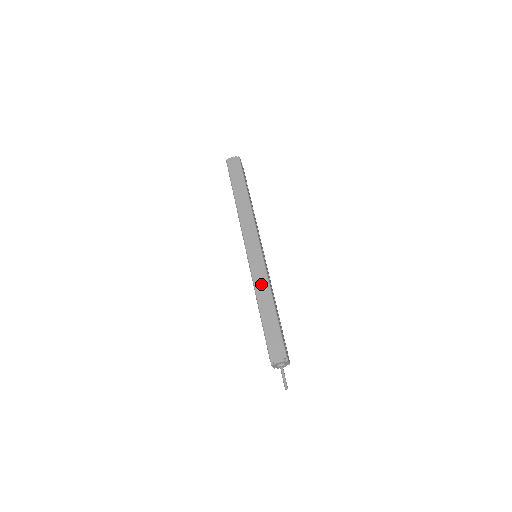
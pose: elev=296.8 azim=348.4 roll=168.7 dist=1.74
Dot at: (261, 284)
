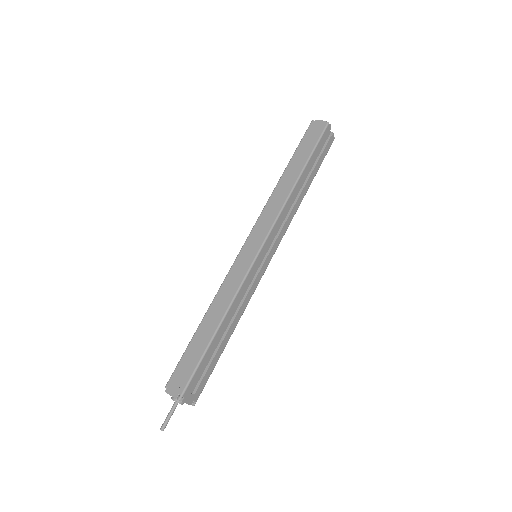
Dot at: (226, 292)
